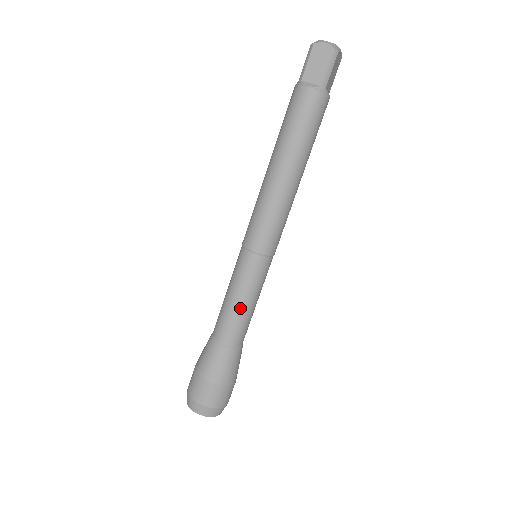
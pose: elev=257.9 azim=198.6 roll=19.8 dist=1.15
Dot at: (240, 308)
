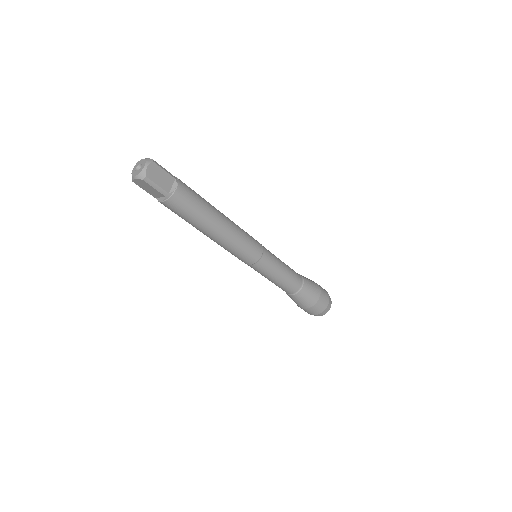
Dot at: (278, 282)
